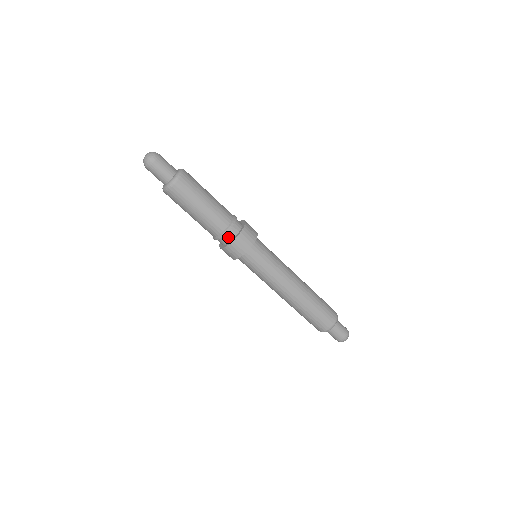
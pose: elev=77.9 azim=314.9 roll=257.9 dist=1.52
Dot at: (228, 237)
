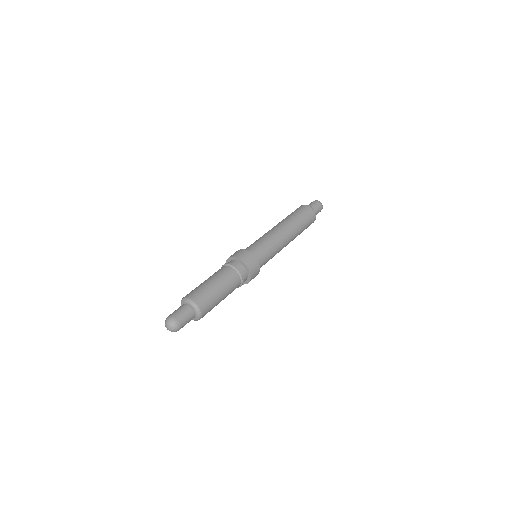
Dot at: (245, 279)
